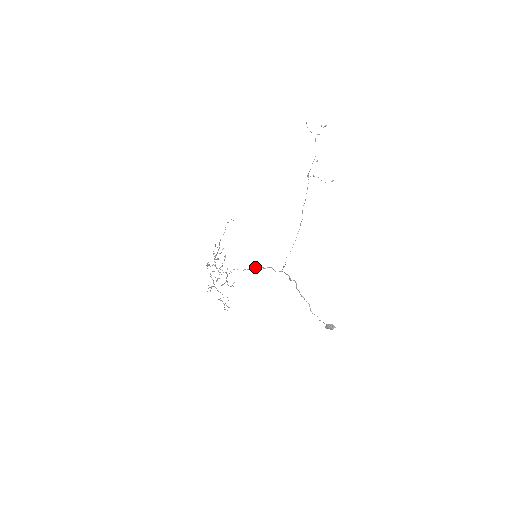
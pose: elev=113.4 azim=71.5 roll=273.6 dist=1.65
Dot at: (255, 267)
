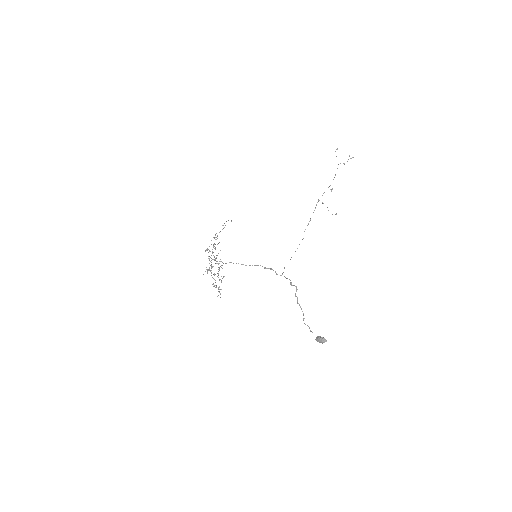
Dot at: (256, 265)
